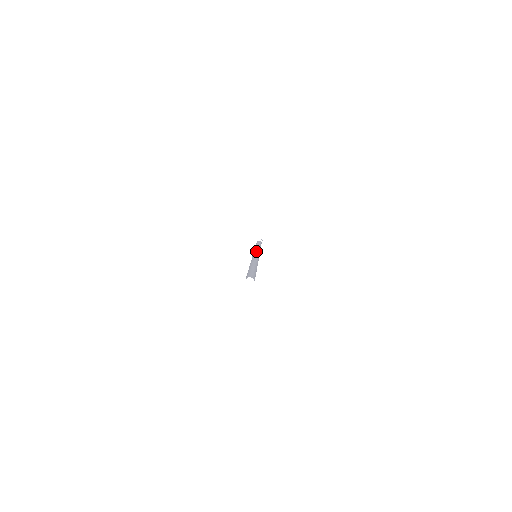
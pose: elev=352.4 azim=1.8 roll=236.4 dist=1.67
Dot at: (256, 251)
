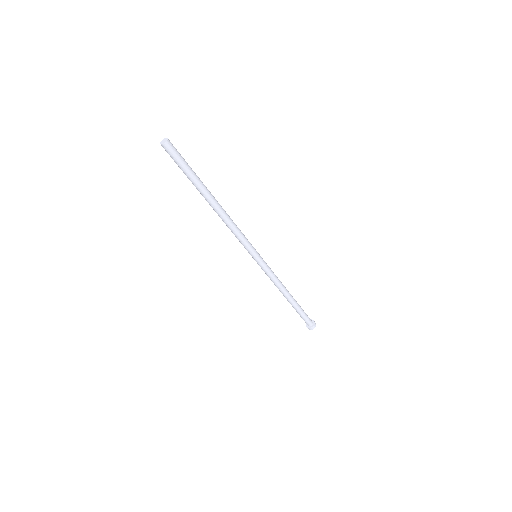
Dot at: occluded
